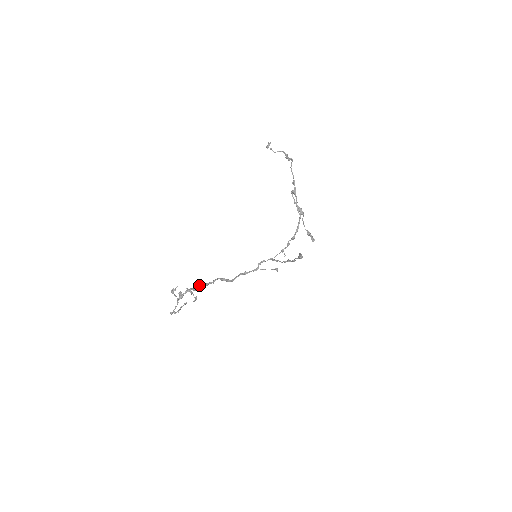
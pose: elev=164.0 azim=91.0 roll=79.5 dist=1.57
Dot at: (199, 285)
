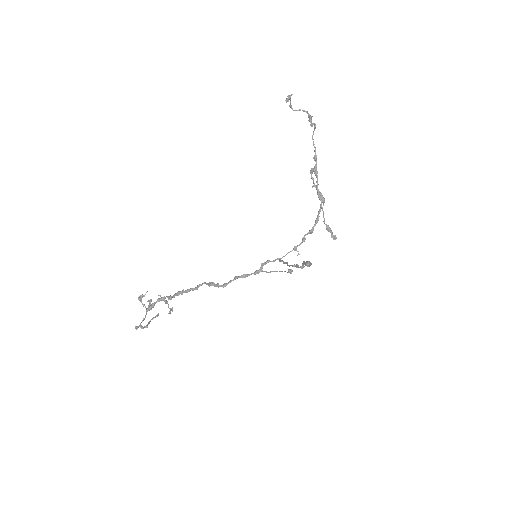
Dot at: occluded
